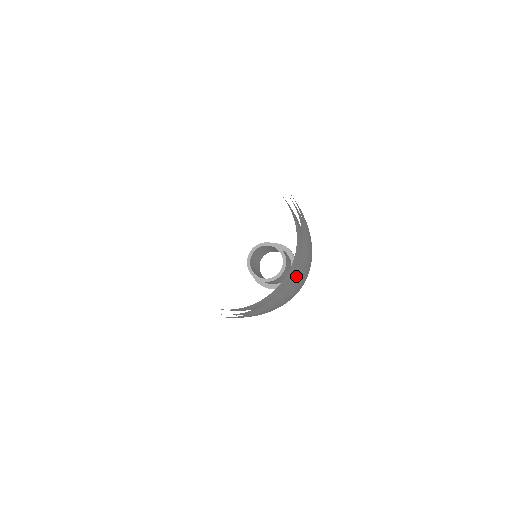
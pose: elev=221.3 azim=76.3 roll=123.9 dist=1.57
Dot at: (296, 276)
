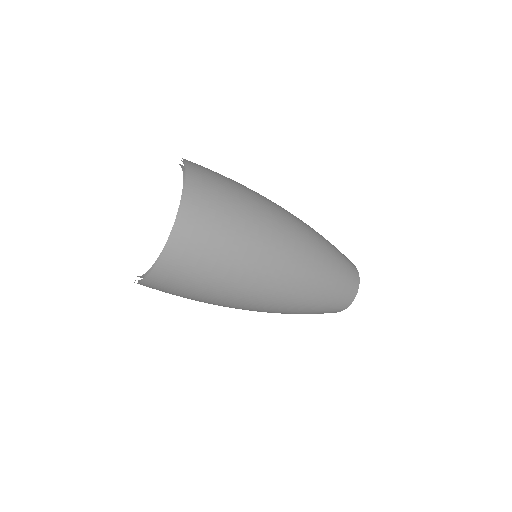
Dot at: (165, 263)
